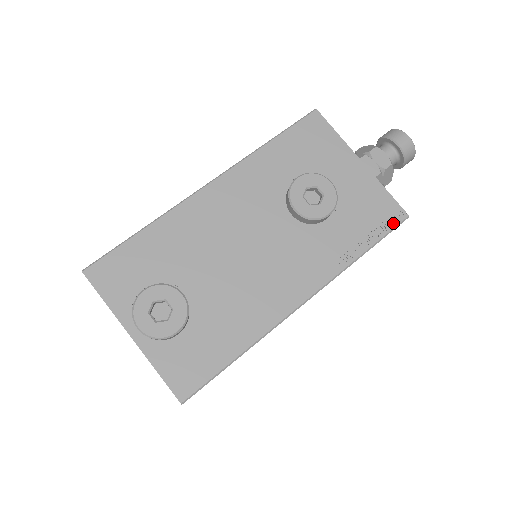
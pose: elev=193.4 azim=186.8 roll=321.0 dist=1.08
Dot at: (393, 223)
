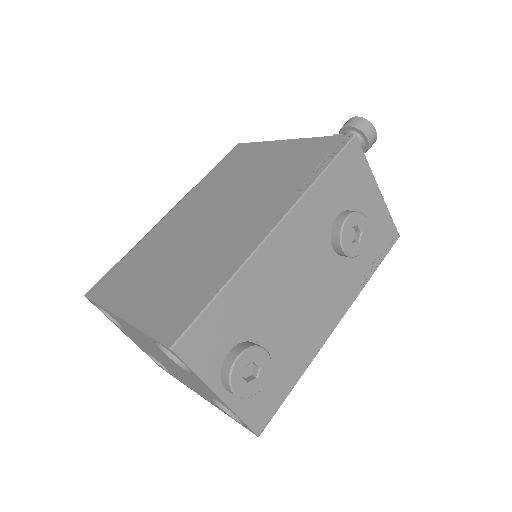
Dot at: (391, 245)
